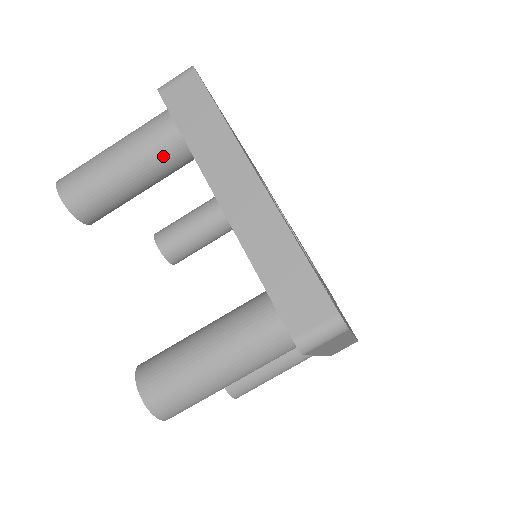
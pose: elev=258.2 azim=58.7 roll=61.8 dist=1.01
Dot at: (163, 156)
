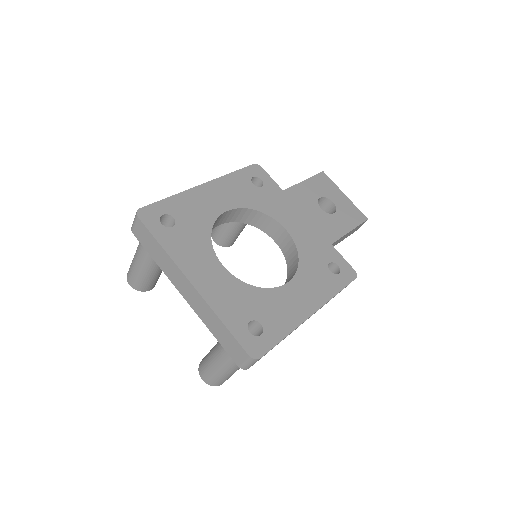
Dot at: occluded
